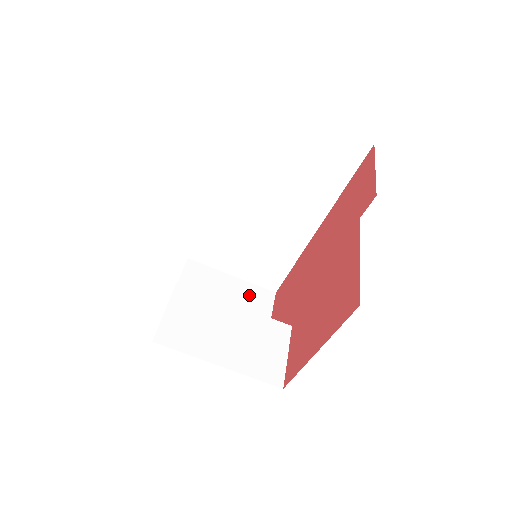
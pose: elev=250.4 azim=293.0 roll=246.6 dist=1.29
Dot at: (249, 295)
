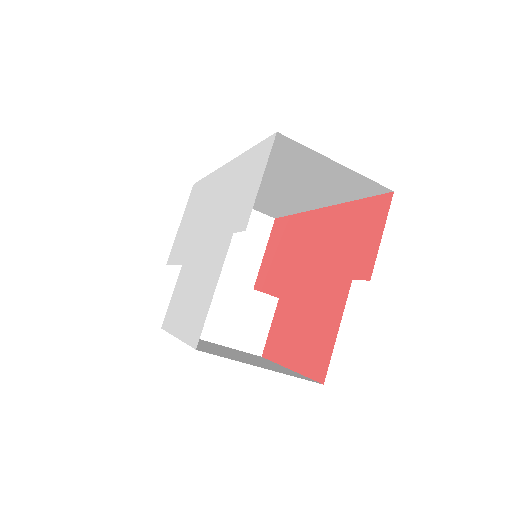
Dot at: (249, 224)
